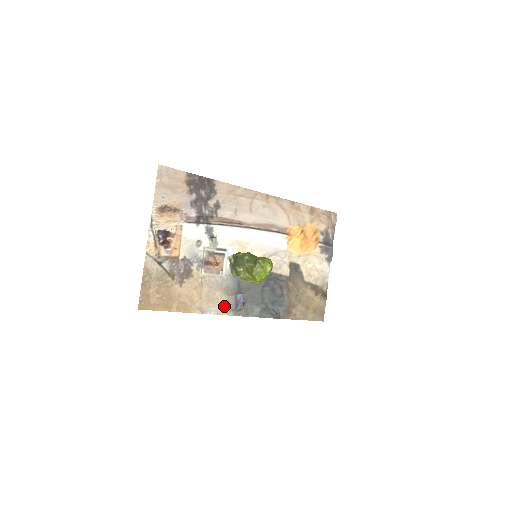
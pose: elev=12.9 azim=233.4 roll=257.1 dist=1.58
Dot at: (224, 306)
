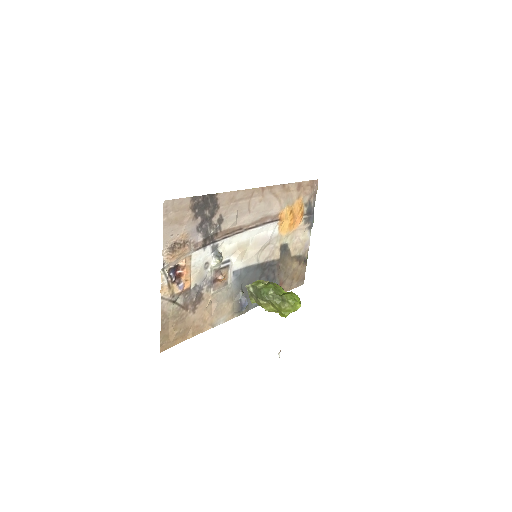
Dot at: (230, 312)
